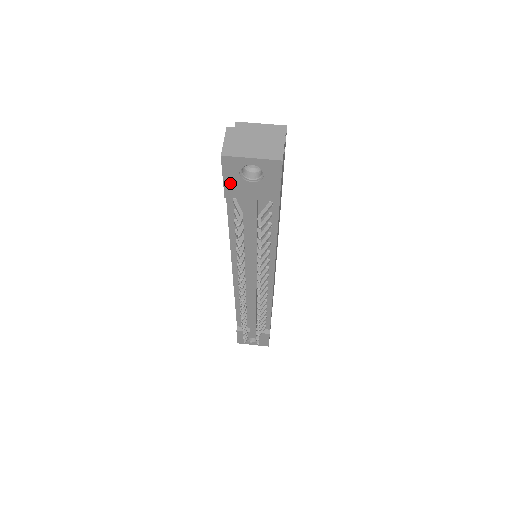
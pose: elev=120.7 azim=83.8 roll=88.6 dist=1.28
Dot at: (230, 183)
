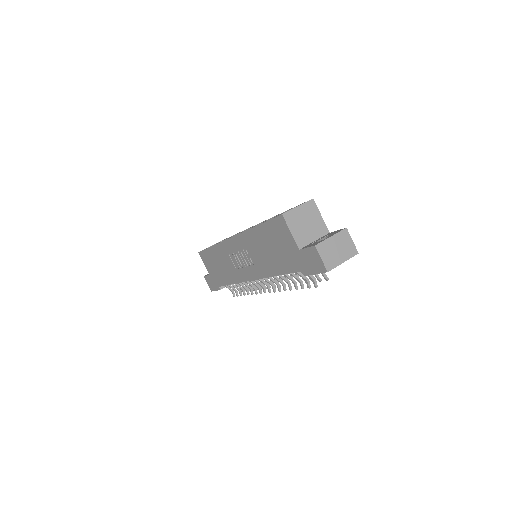
Dot at: occluded
